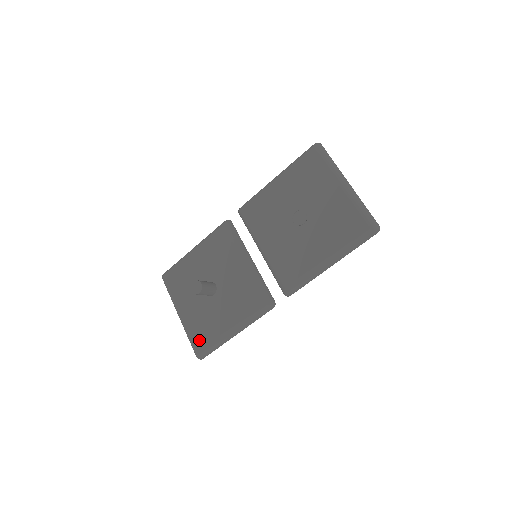
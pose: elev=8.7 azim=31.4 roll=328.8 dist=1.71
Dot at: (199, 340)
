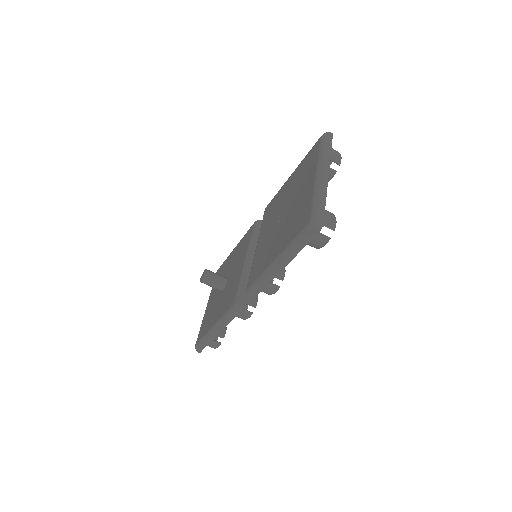
Dot at: (201, 332)
